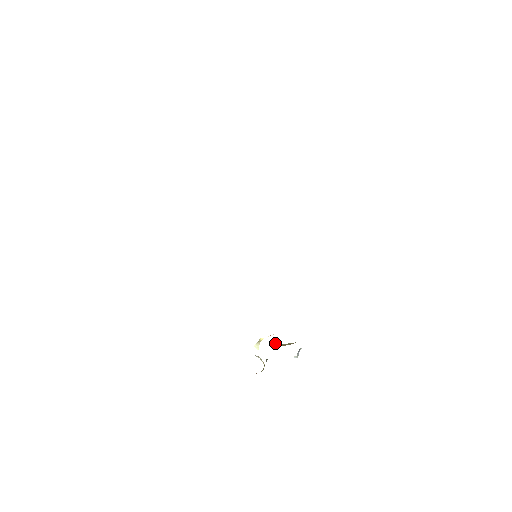
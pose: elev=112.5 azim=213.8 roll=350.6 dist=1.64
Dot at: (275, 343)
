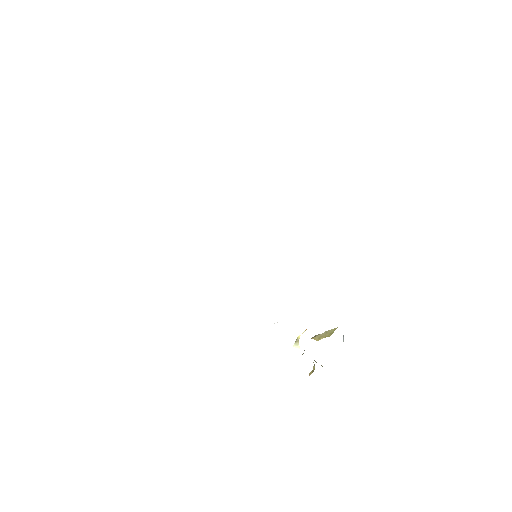
Dot at: (315, 337)
